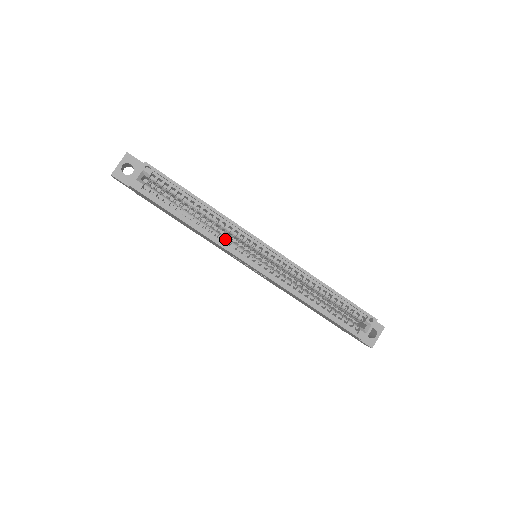
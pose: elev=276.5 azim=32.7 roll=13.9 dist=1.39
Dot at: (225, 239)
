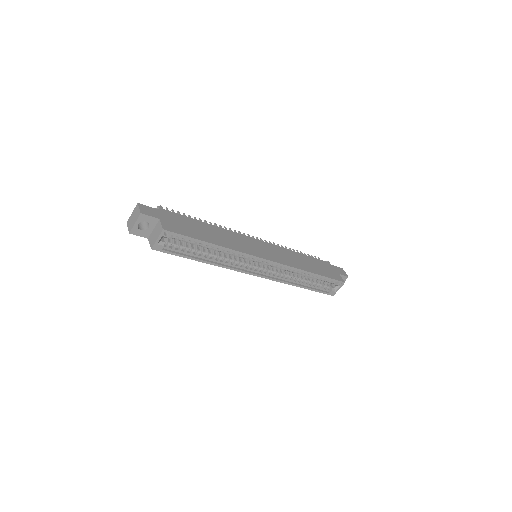
Dot at: (234, 263)
